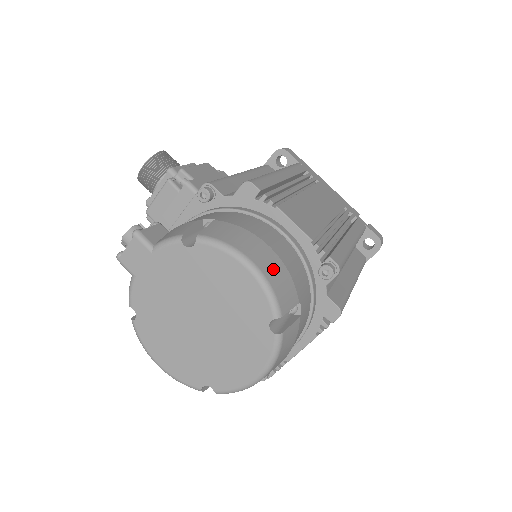
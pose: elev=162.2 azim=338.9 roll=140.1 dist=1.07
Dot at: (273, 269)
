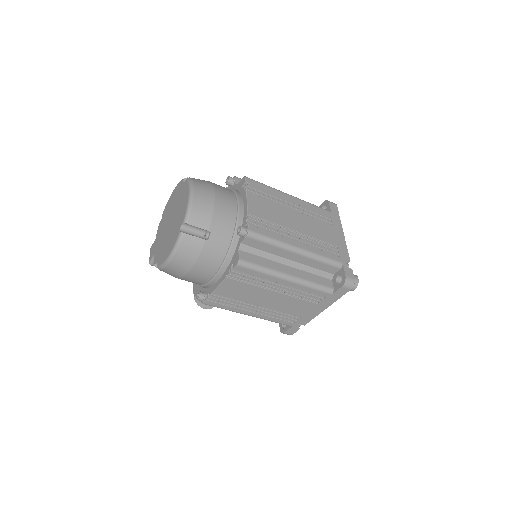
Dot at: occluded
